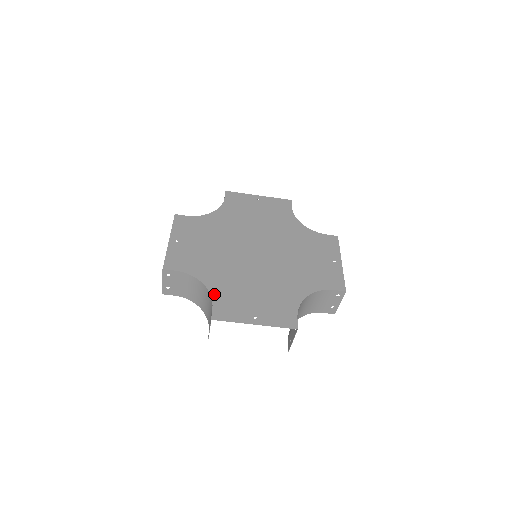
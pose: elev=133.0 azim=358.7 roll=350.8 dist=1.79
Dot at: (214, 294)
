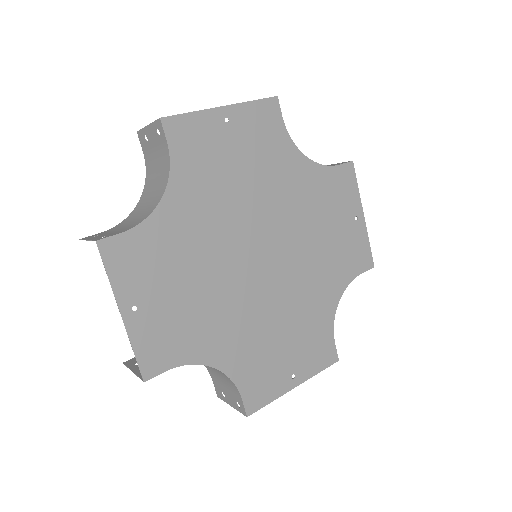
Dot at: (149, 224)
